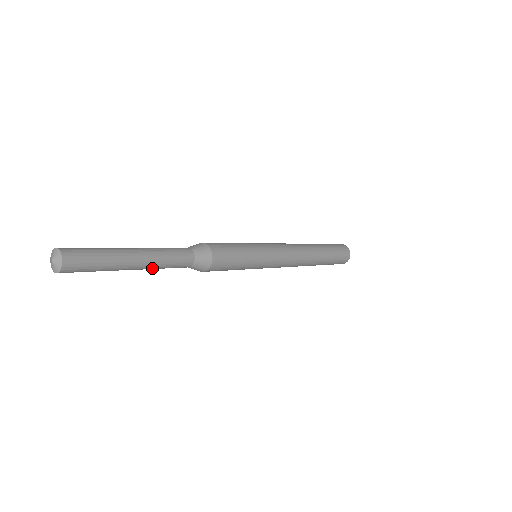
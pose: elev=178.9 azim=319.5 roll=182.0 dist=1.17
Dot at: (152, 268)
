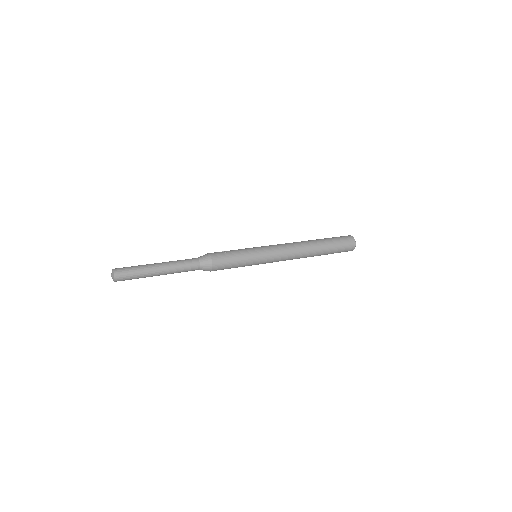
Dot at: (171, 273)
